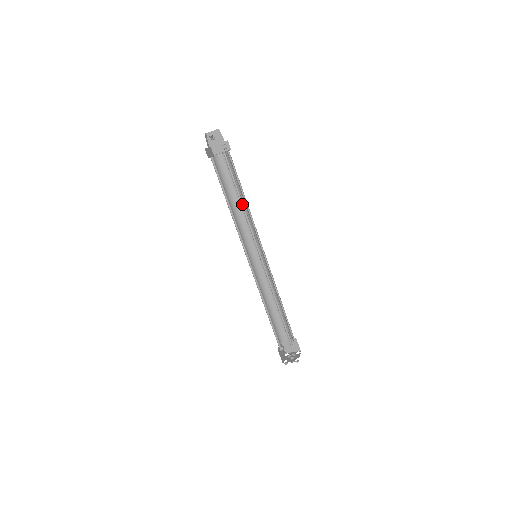
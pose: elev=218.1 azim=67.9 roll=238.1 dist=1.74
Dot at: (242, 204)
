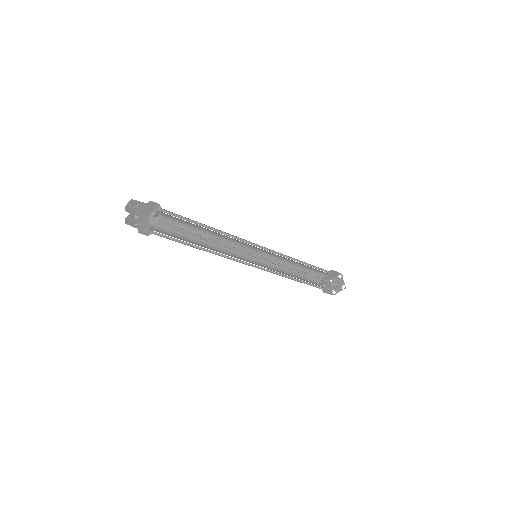
Dot at: (213, 241)
